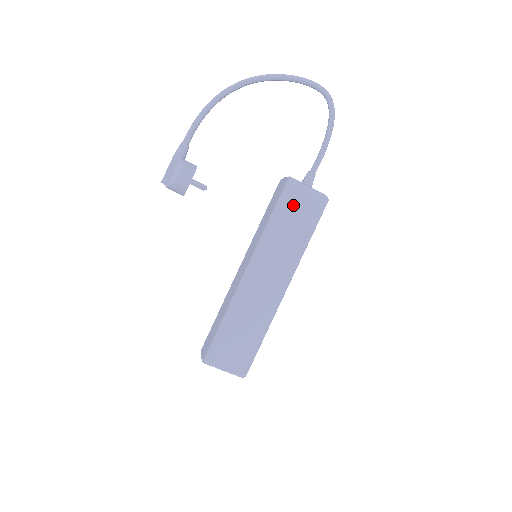
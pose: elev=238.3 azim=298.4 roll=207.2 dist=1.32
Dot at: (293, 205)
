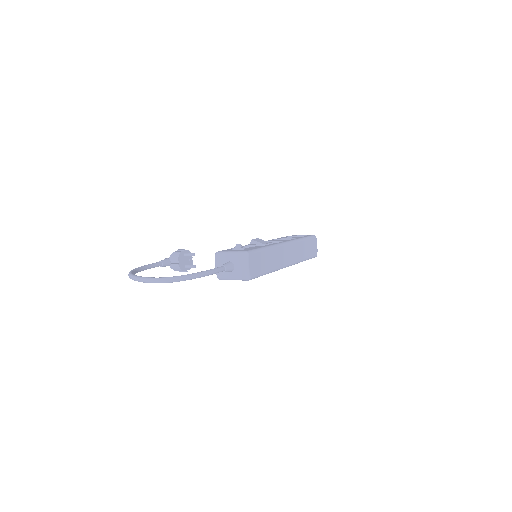
Dot at: occluded
